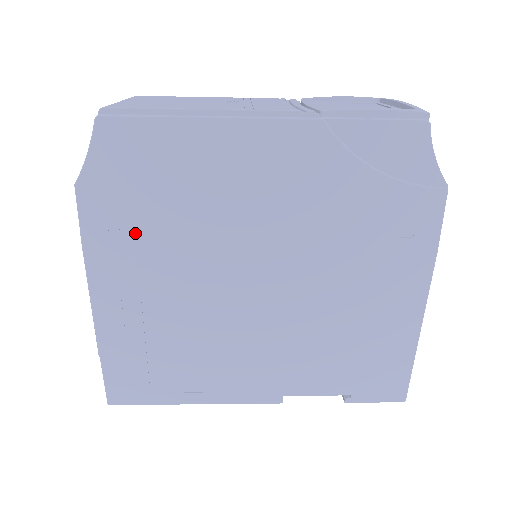
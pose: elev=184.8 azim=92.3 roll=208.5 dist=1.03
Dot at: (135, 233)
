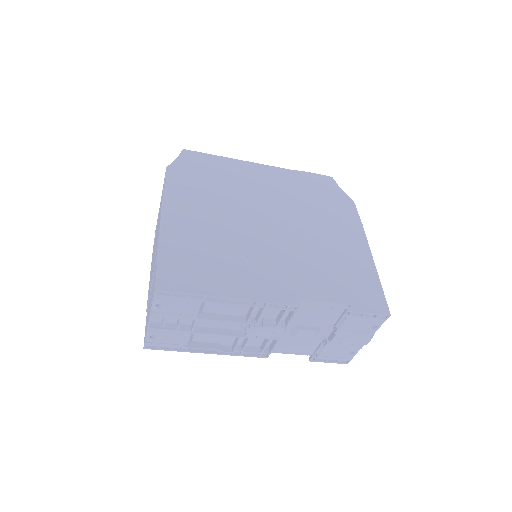
Dot at: (196, 189)
